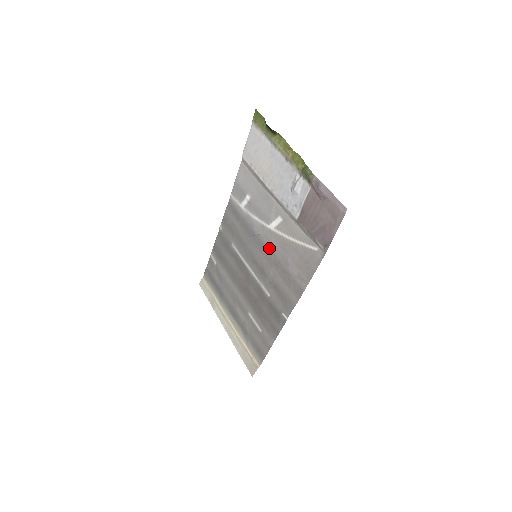
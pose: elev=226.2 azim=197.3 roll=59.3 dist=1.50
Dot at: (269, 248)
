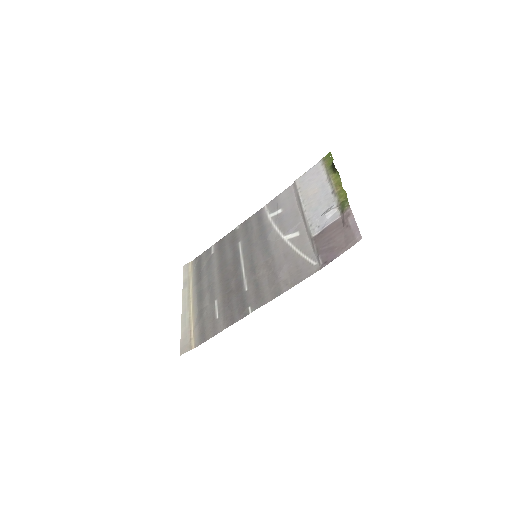
Dot at: (272, 253)
